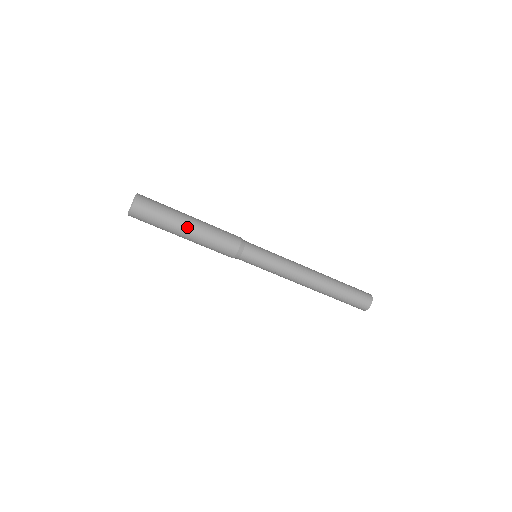
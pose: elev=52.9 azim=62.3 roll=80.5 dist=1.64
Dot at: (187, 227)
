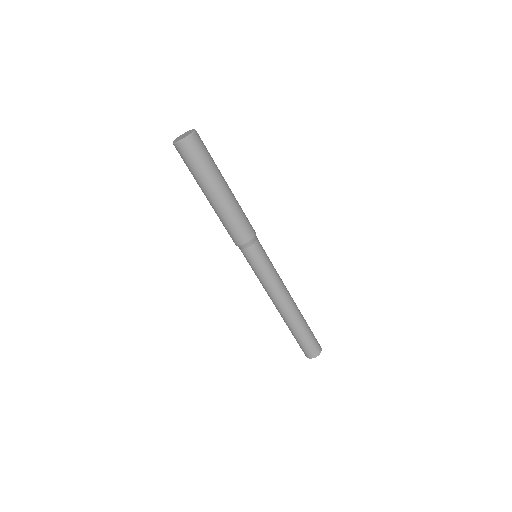
Dot at: (227, 185)
